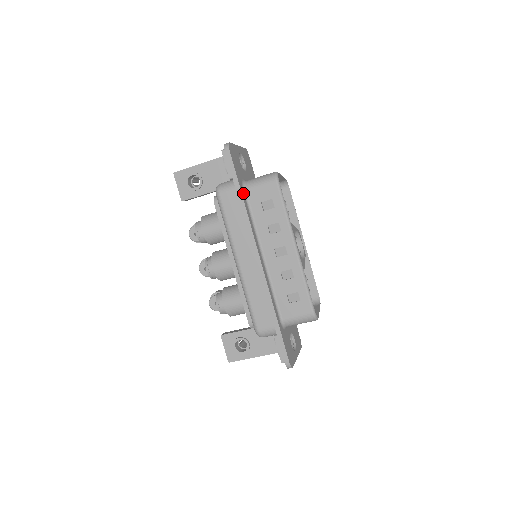
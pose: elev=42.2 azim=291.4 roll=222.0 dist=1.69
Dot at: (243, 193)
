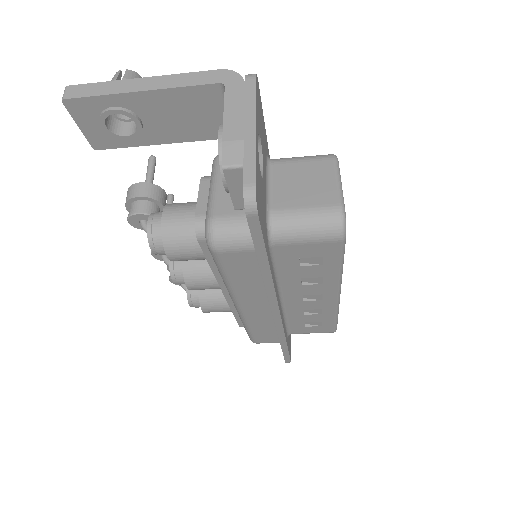
Dot at: (269, 254)
